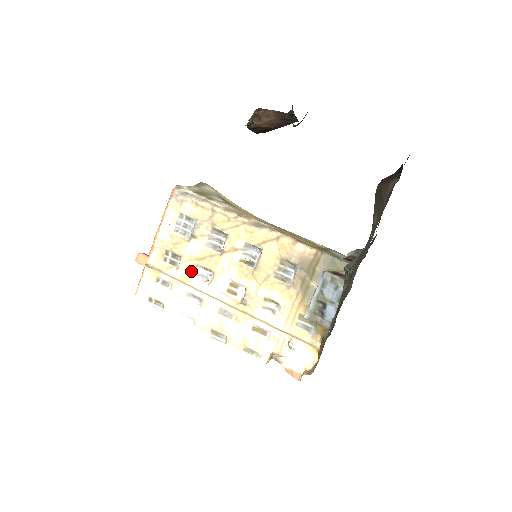
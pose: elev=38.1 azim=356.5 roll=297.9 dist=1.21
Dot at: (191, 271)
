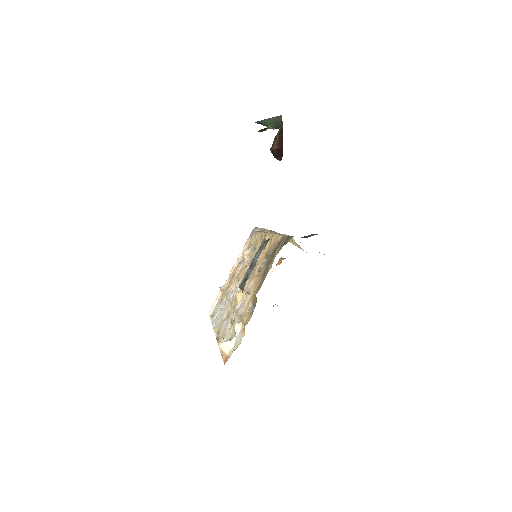
Dot at: (233, 286)
